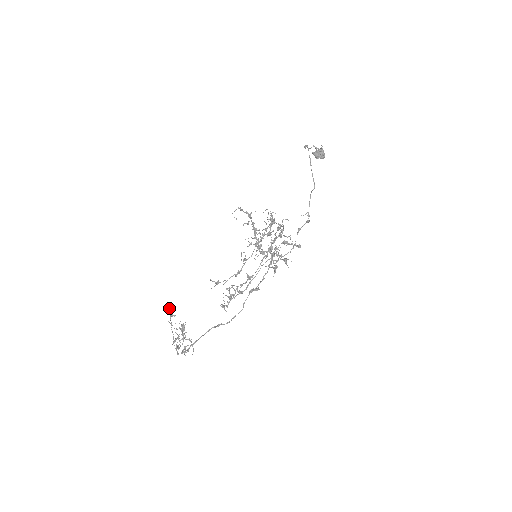
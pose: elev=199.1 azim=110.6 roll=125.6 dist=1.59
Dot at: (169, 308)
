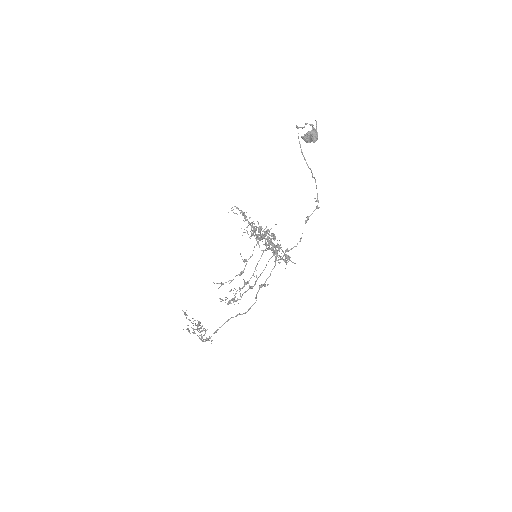
Dot at: occluded
